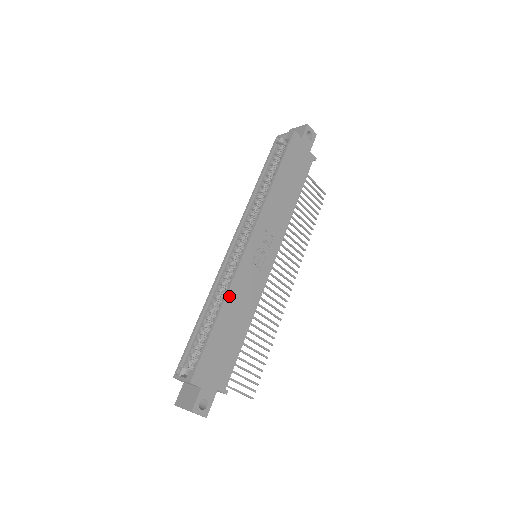
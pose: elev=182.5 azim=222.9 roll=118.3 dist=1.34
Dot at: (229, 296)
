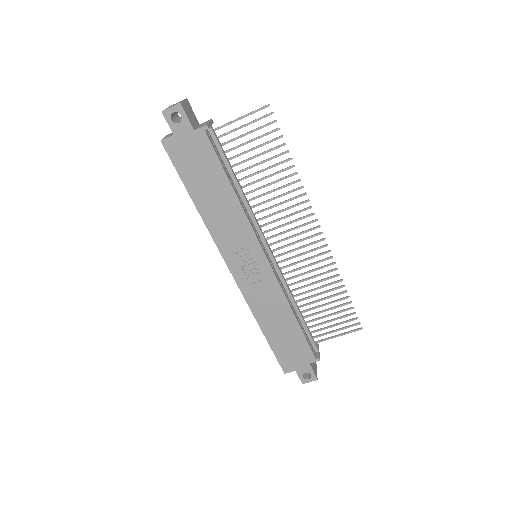
Dot at: (257, 315)
